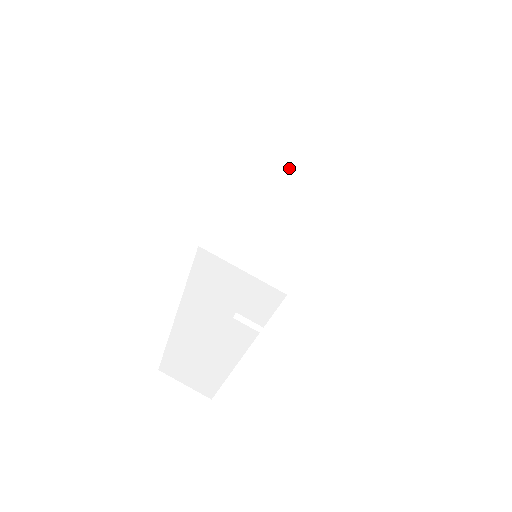
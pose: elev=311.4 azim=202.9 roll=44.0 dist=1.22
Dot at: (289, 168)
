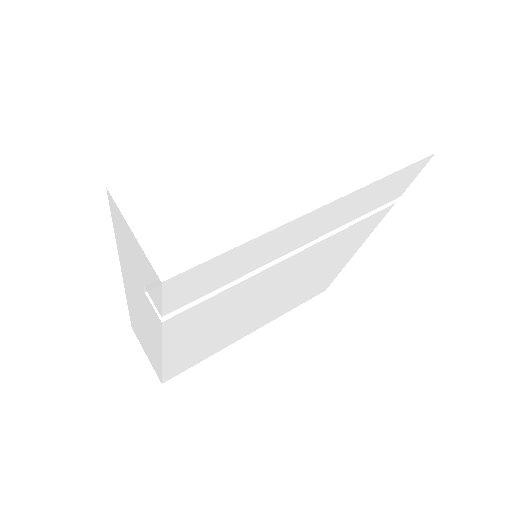
Dot at: (287, 156)
